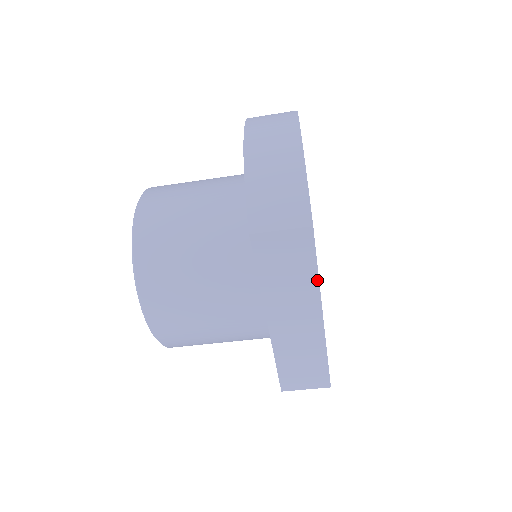
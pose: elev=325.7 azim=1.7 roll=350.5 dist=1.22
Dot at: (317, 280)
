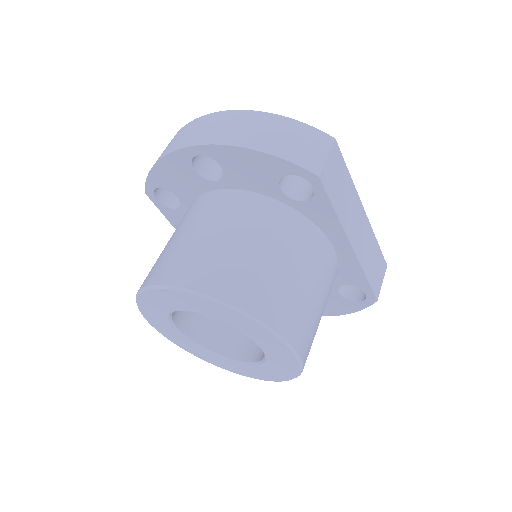
Dot at: (352, 182)
